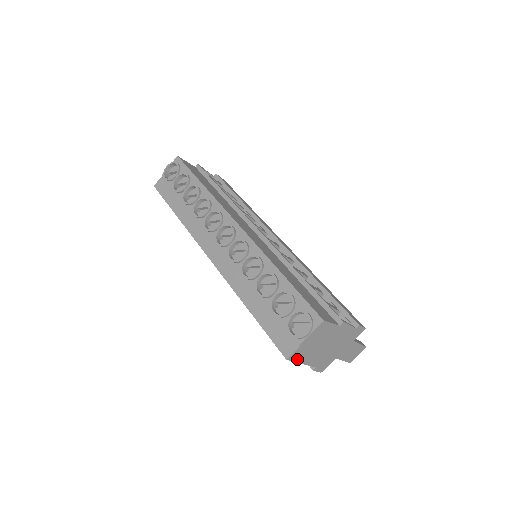
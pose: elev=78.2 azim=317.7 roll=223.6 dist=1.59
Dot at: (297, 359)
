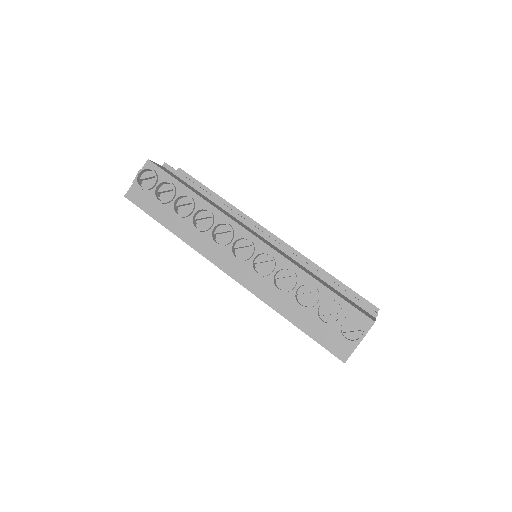
Dot at: occluded
